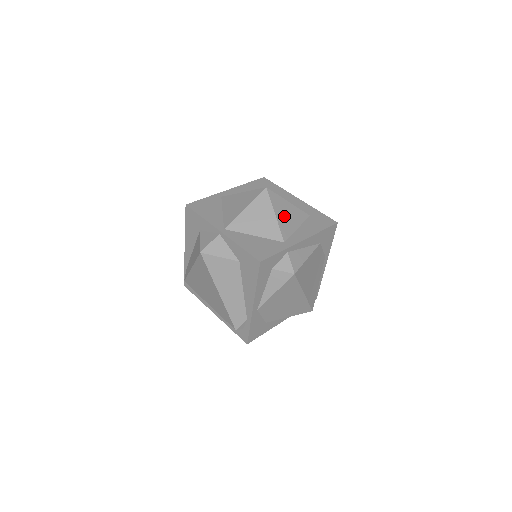
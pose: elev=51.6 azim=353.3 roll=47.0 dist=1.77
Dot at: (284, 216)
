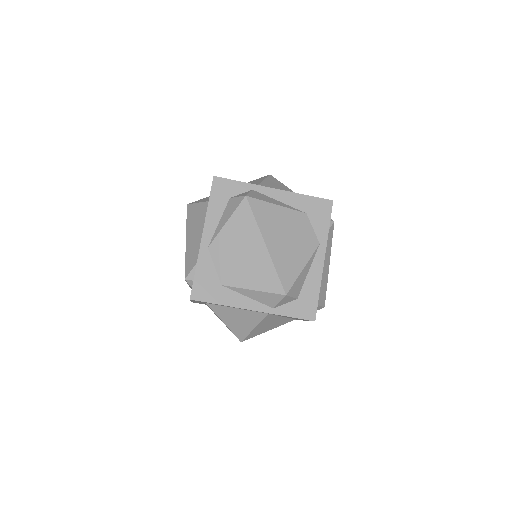
Dot at: (274, 186)
